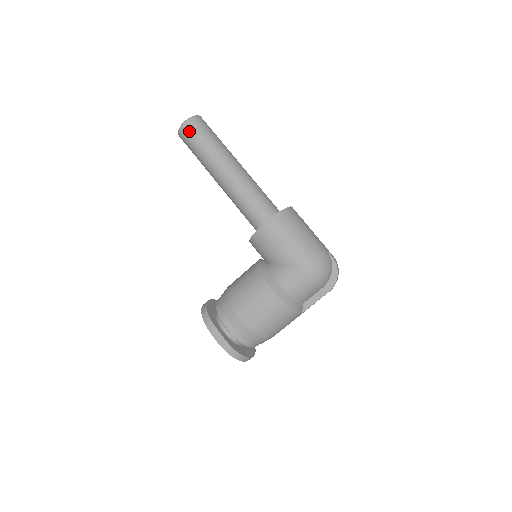
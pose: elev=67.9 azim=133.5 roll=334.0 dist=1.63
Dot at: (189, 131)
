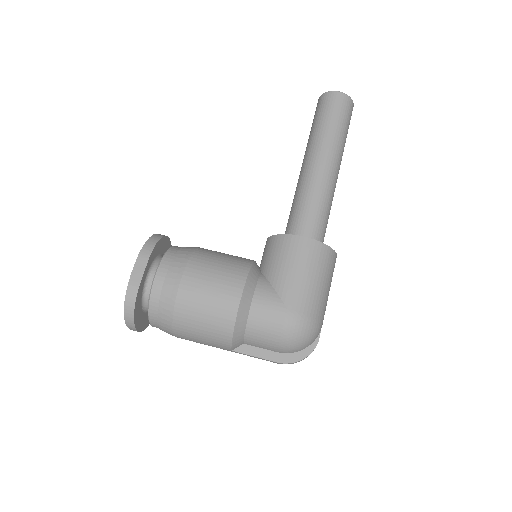
Dot at: (335, 102)
